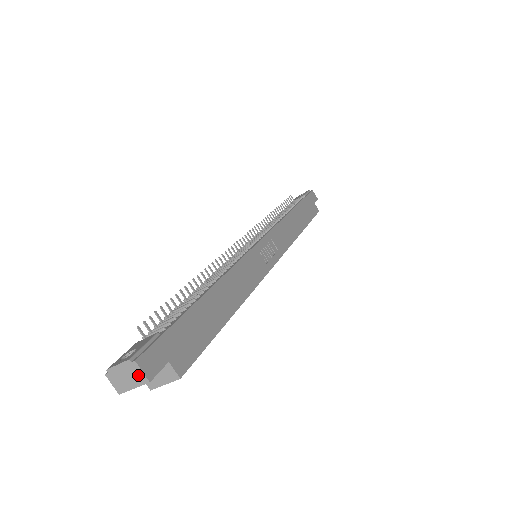
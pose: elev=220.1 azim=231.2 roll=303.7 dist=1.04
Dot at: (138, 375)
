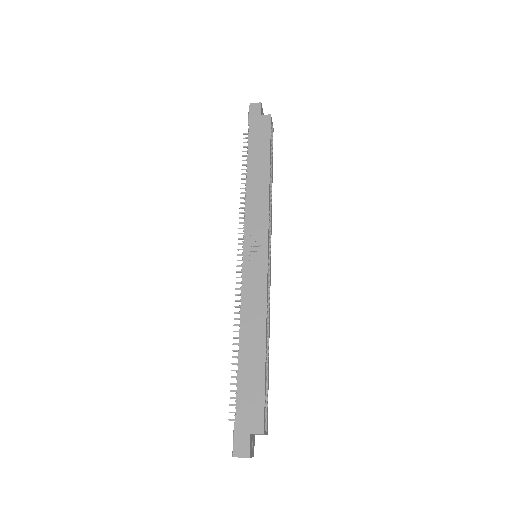
Dot at: occluded
